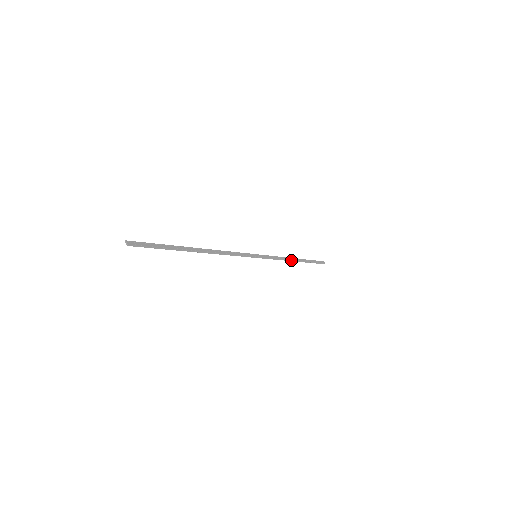
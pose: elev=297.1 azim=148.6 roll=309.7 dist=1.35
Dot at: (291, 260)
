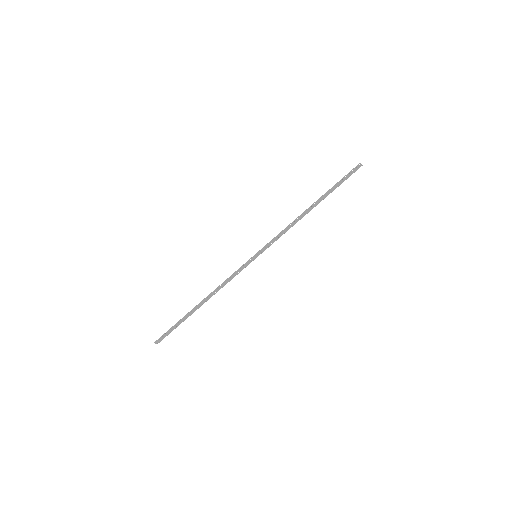
Dot at: occluded
